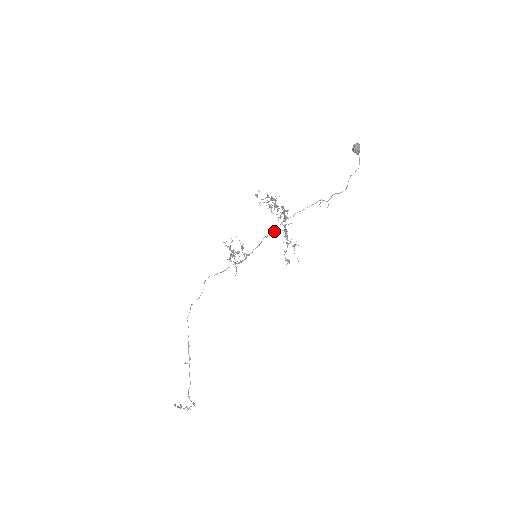
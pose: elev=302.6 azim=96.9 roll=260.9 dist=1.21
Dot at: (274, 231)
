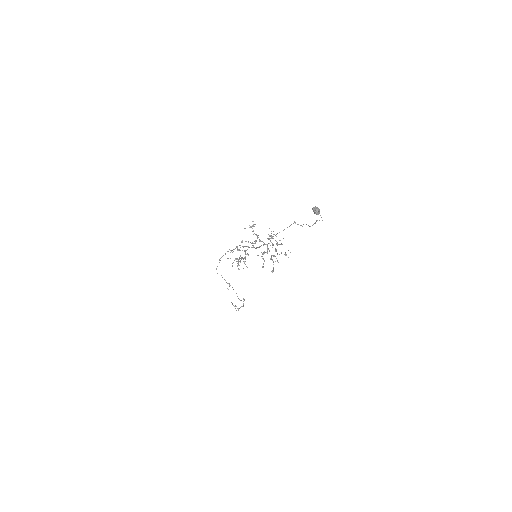
Dot at: (264, 244)
